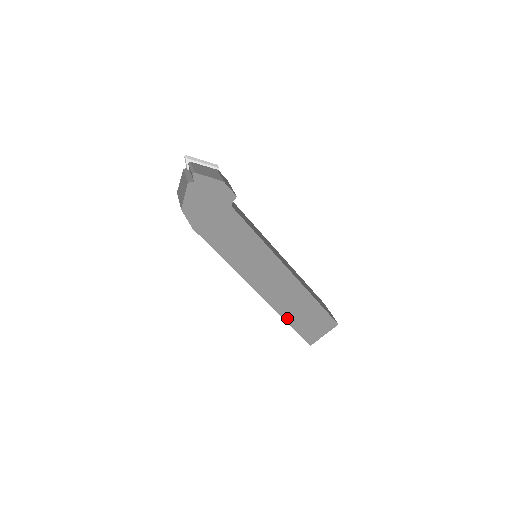
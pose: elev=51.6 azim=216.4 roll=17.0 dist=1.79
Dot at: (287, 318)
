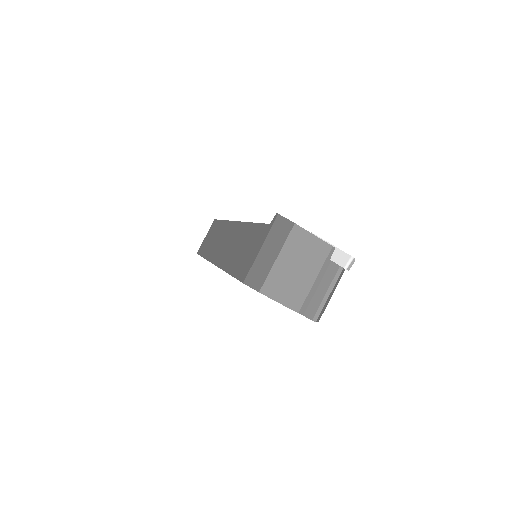
Dot at: occluded
